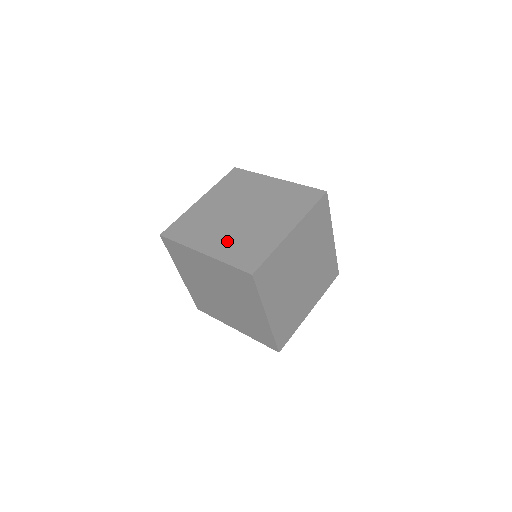
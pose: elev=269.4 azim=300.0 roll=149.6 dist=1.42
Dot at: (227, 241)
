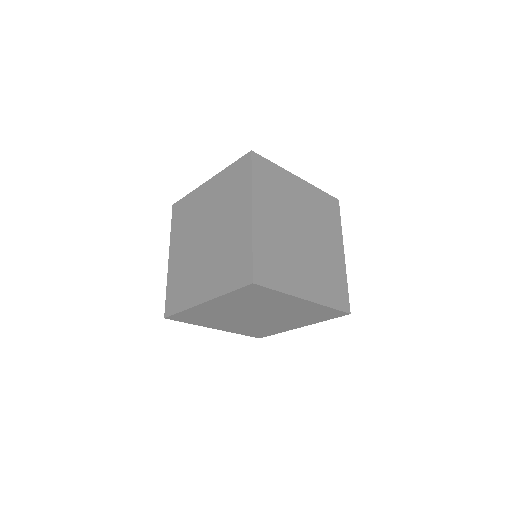
Dot at: (213, 273)
